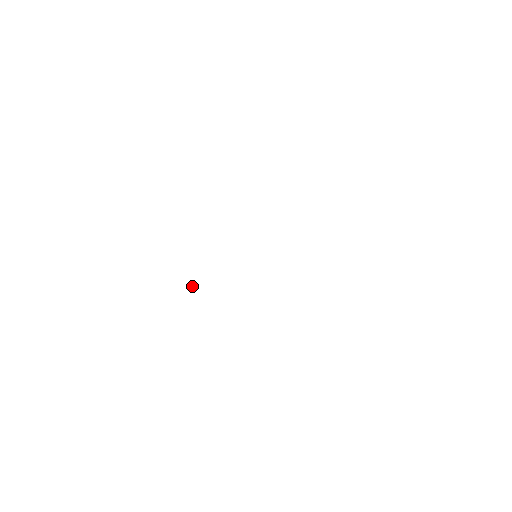
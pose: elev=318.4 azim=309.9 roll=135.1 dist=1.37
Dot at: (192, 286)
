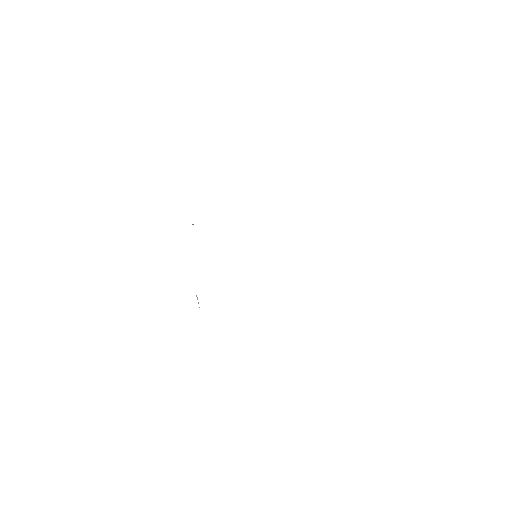
Dot at: occluded
